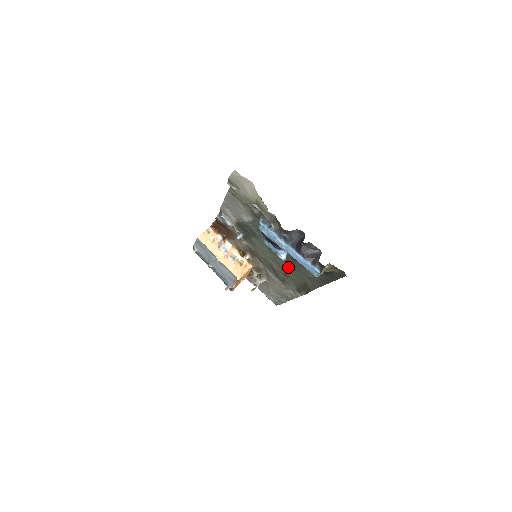
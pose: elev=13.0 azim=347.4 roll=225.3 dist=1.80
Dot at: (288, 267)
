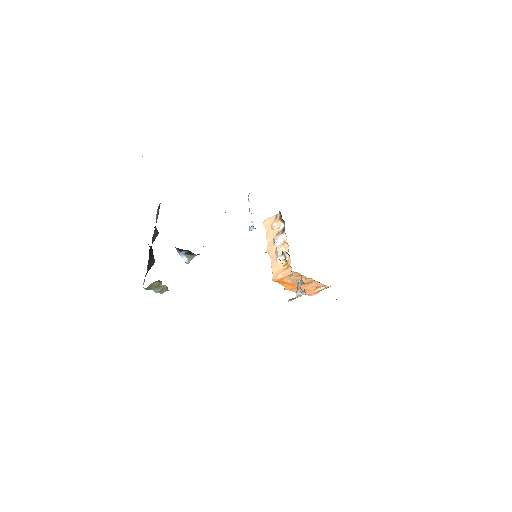
Dot at: occluded
